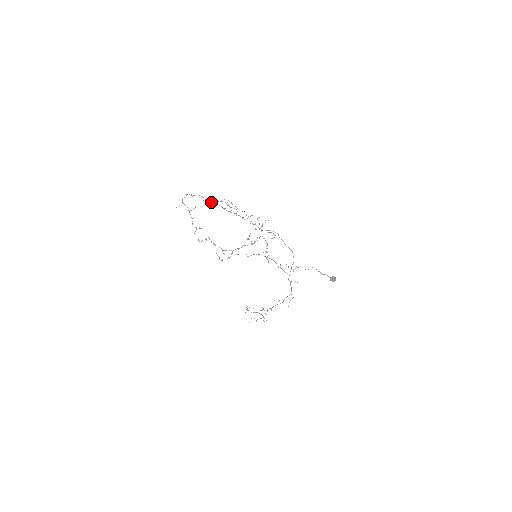
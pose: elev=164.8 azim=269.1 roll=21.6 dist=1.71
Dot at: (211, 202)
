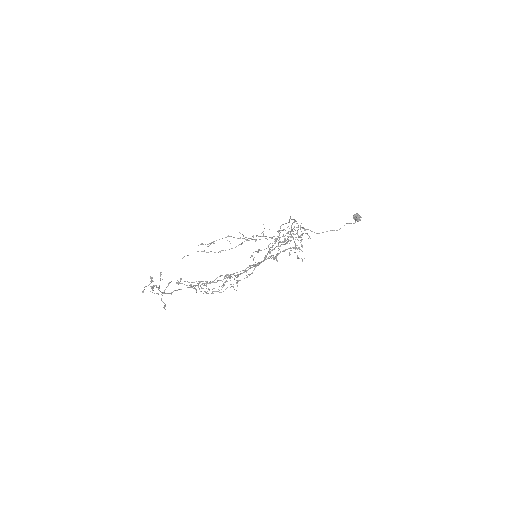
Dot at: occluded
